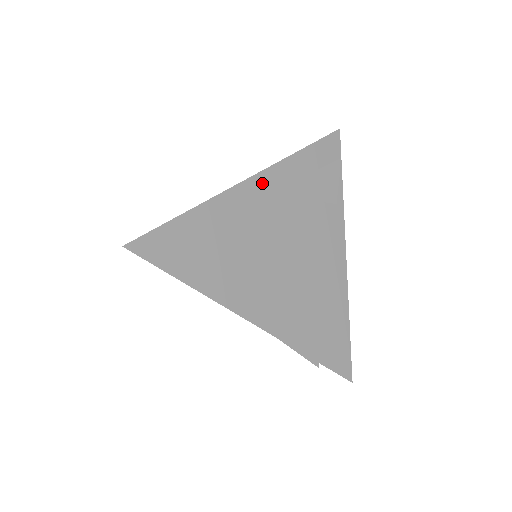
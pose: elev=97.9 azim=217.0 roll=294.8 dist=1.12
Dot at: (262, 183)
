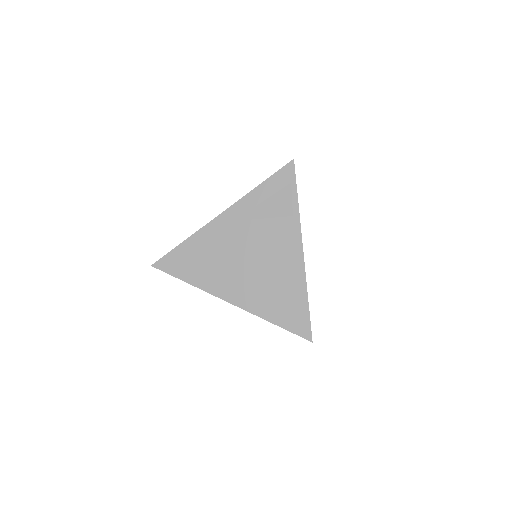
Dot at: (231, 214)
